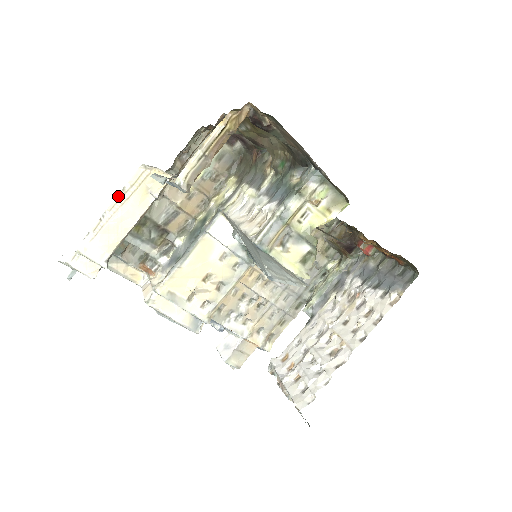
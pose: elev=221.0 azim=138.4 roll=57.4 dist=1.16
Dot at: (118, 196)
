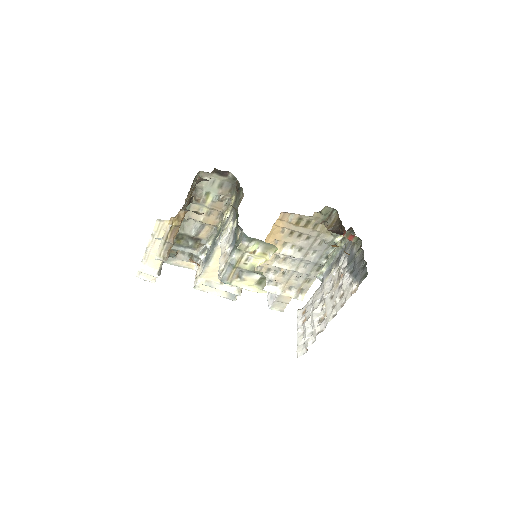
Dot at: (150, 239)
